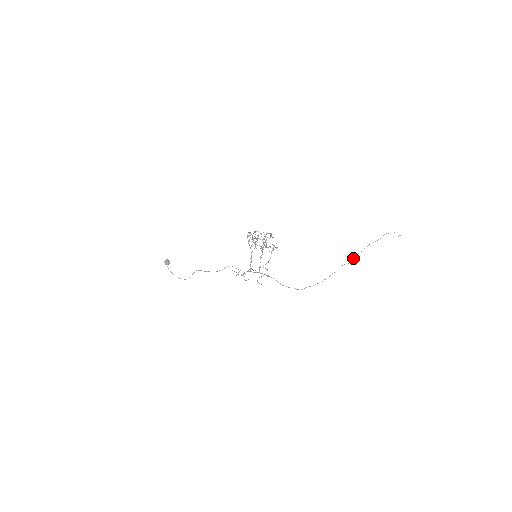
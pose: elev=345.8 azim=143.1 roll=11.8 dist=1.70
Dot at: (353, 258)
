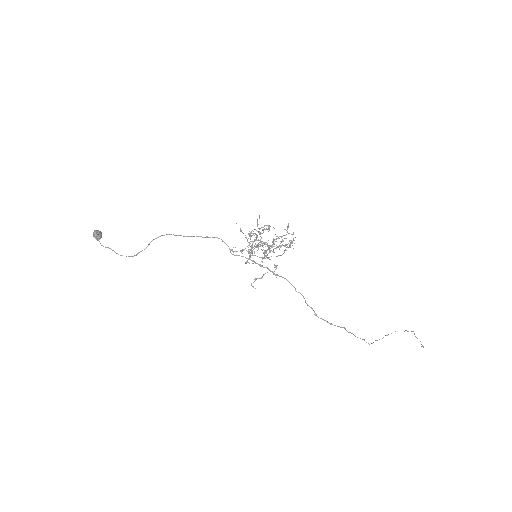
Dot at: occluded
